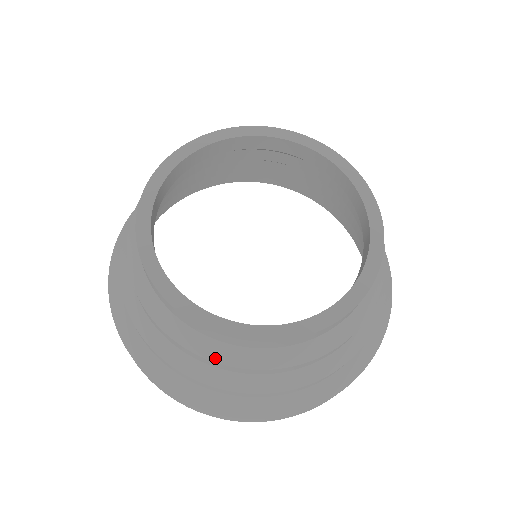
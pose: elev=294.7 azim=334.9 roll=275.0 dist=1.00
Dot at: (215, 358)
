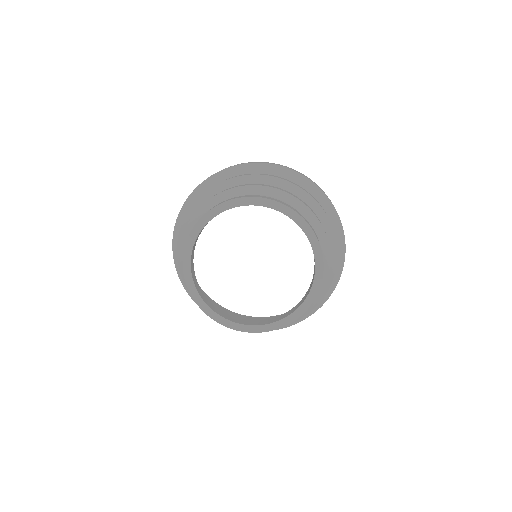
Dot at: occluded
